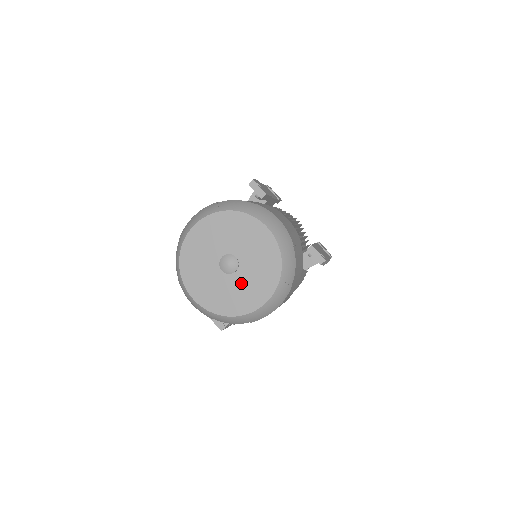
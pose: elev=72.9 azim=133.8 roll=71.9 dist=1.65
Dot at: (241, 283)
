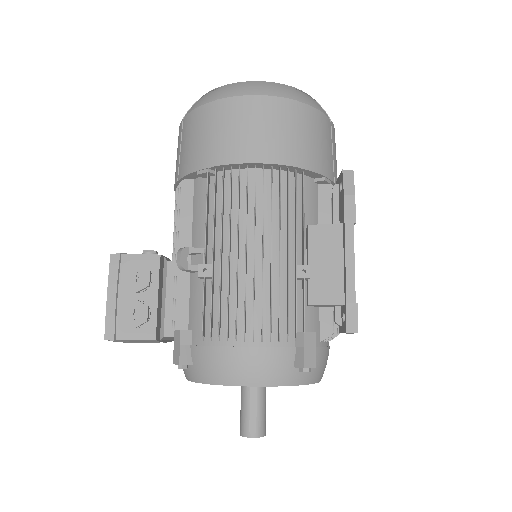
Dot at: occluded
